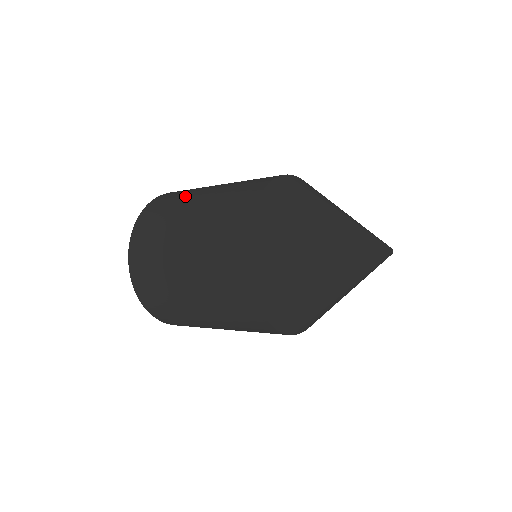
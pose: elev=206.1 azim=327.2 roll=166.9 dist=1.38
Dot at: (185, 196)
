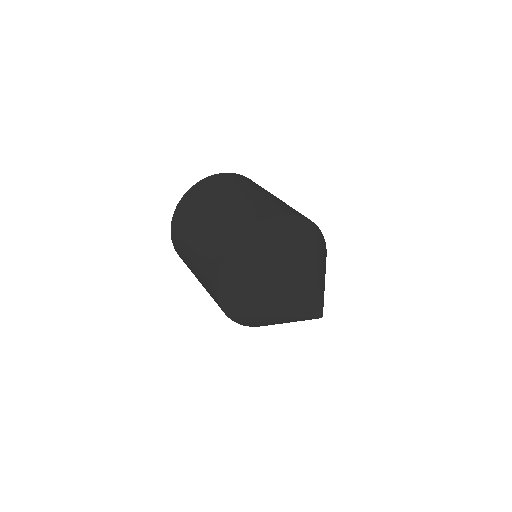
Dot at: (228, 188)
